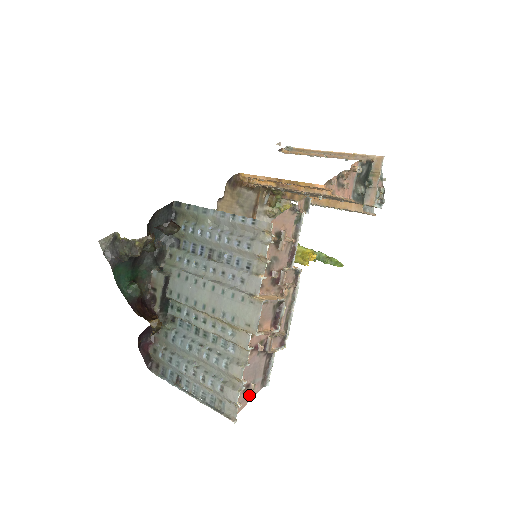
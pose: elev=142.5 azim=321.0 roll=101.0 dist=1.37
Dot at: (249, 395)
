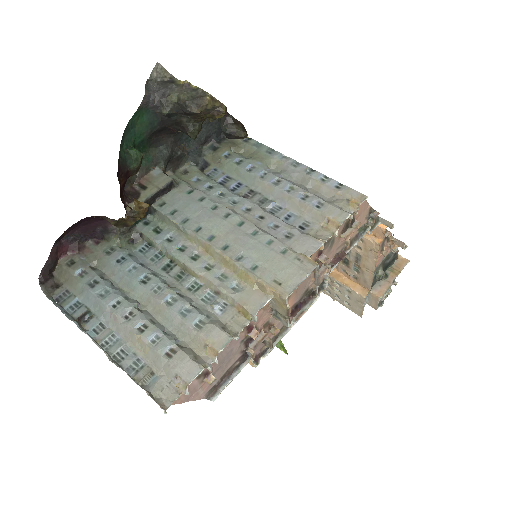
Dot at: (193, 391)
